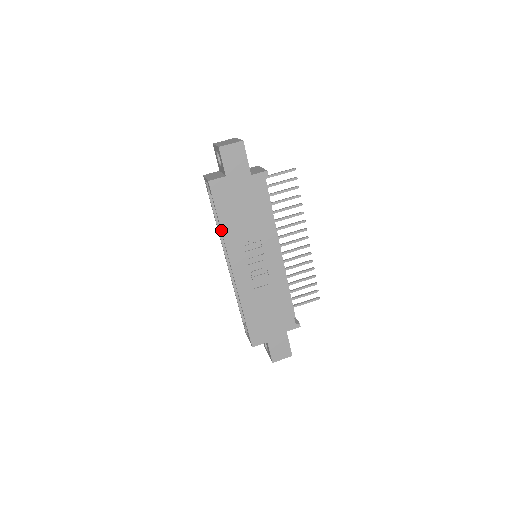
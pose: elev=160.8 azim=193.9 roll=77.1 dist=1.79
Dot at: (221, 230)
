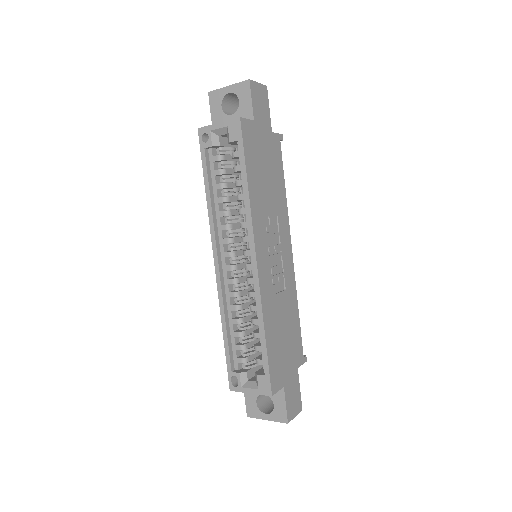
Dot at: (248, 193)
